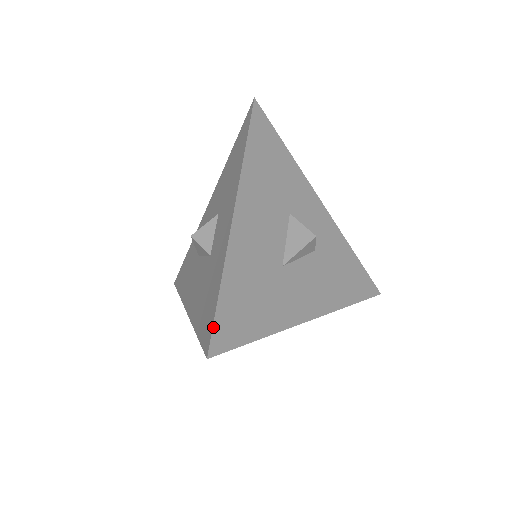
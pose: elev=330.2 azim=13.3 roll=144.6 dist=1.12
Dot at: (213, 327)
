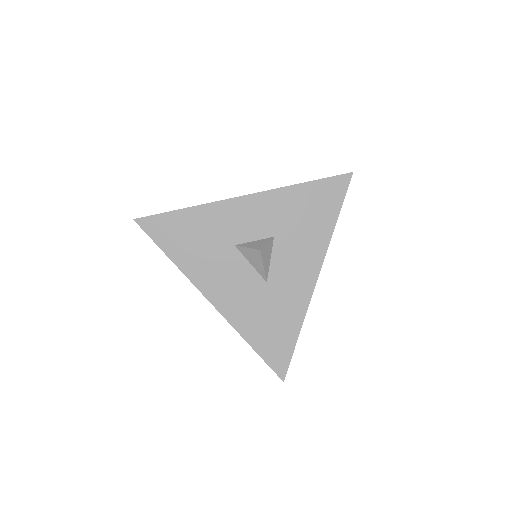
Dot at: (270, 367)
